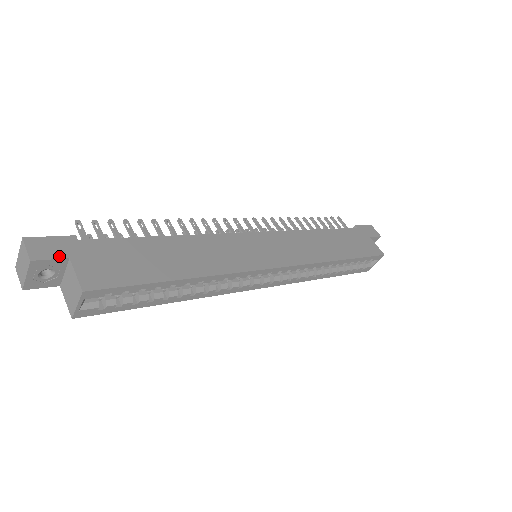
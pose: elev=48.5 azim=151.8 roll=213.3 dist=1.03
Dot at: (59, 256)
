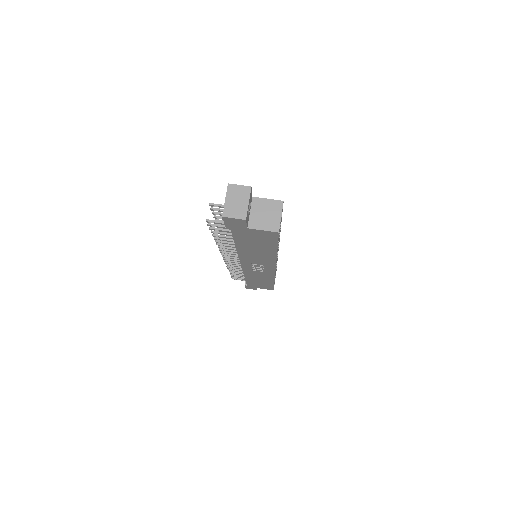
Dot at: occluded
